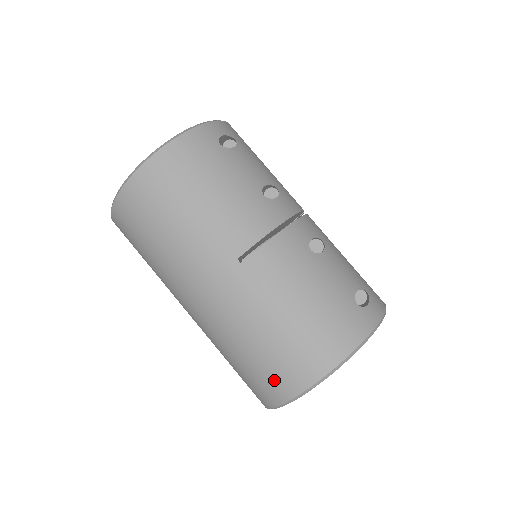
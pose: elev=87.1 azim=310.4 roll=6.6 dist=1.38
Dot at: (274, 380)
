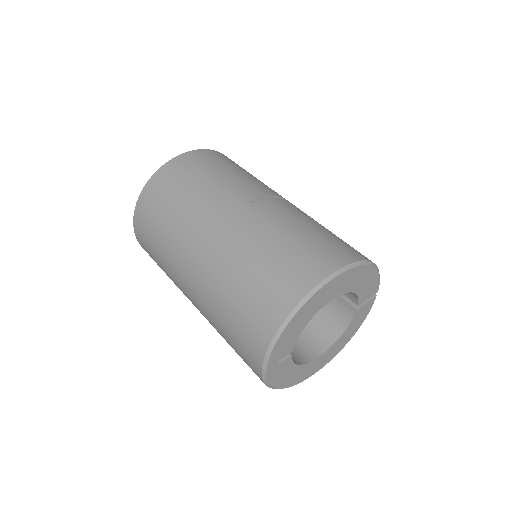
Dot at: (279, 290)
